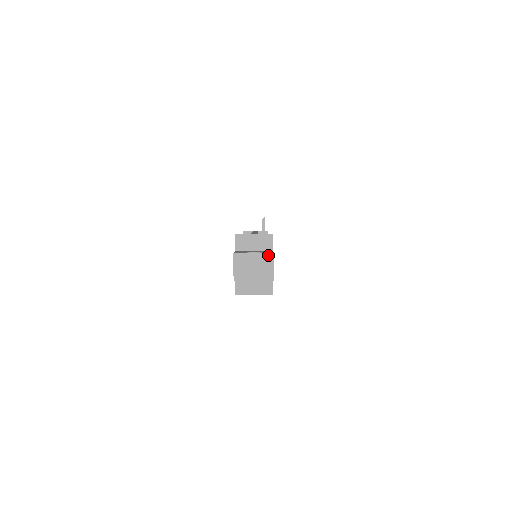
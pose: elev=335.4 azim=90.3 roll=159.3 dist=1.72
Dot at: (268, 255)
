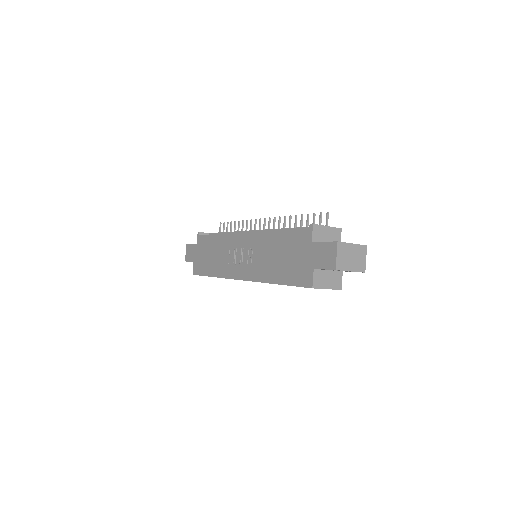
Dot at: (363, 247)
